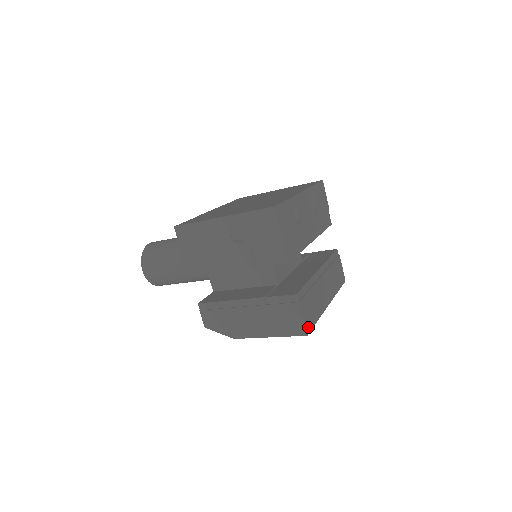
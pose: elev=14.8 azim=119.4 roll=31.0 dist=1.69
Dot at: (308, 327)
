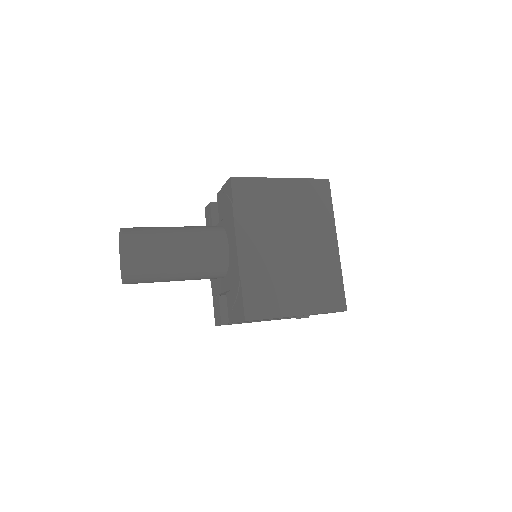
Dot at: occluded
